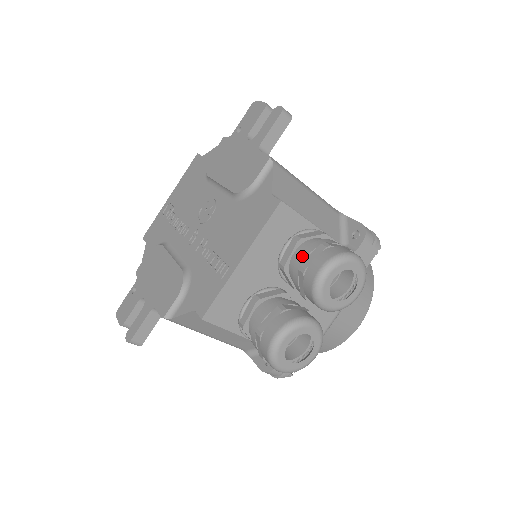
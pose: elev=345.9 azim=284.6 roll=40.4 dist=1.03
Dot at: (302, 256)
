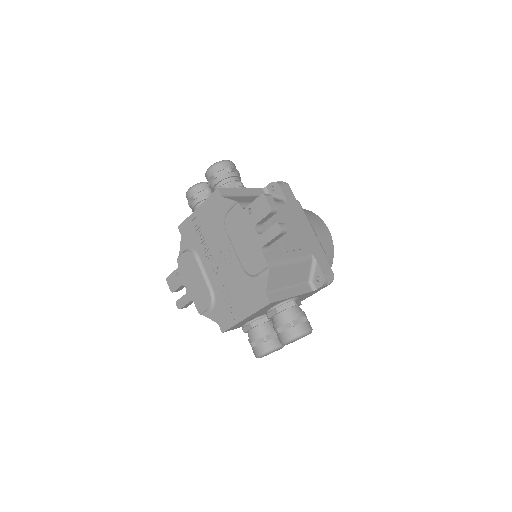
Dot at: (279, 324)
